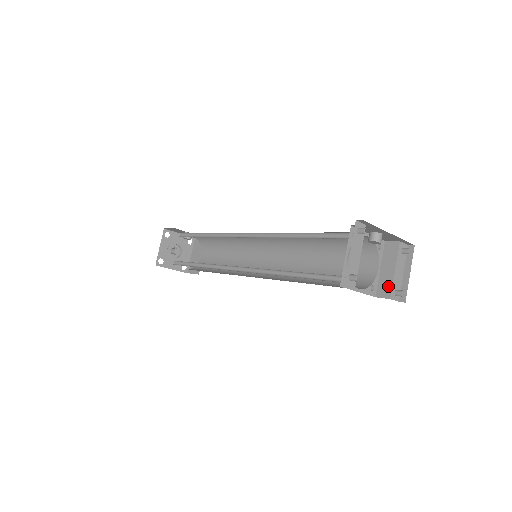
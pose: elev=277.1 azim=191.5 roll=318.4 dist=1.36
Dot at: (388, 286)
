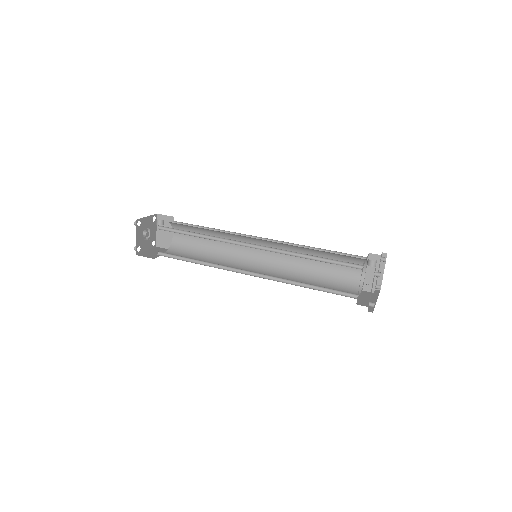
Dot at: occluded
